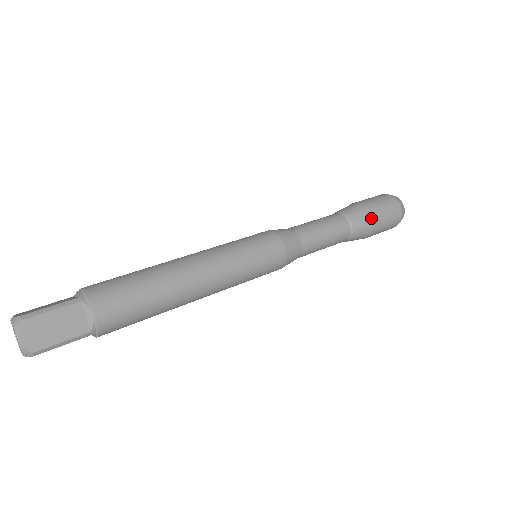
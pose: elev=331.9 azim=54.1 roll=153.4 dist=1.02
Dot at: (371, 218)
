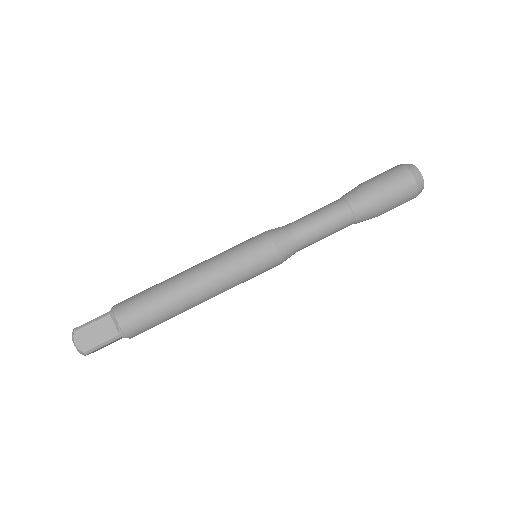
Dot at: (373, 195)
